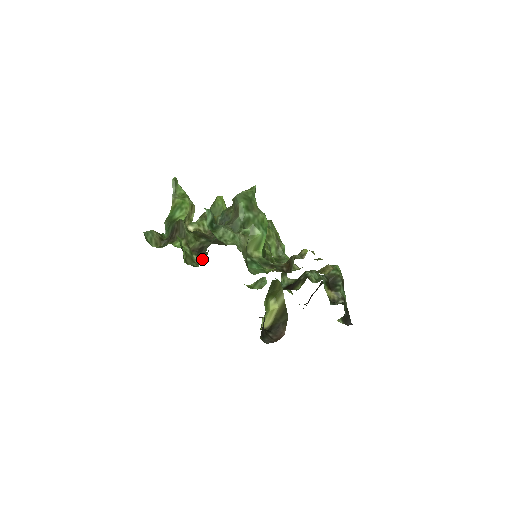
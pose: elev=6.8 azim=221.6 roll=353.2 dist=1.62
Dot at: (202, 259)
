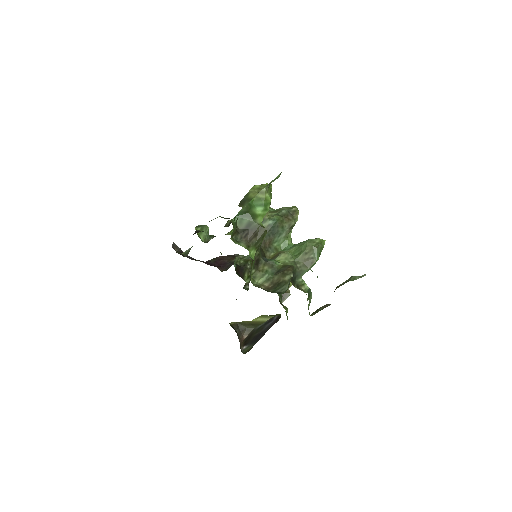
Dot at: (263, 284)
